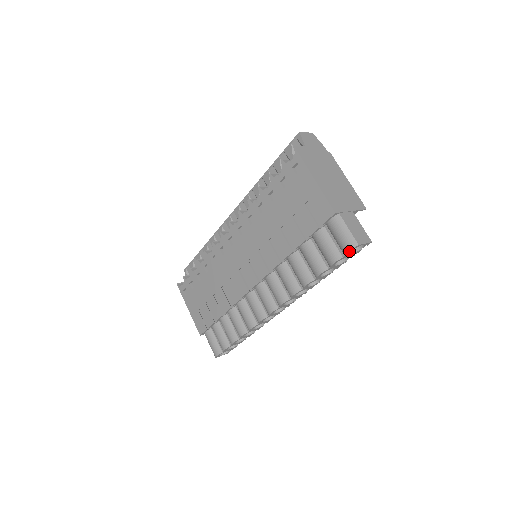
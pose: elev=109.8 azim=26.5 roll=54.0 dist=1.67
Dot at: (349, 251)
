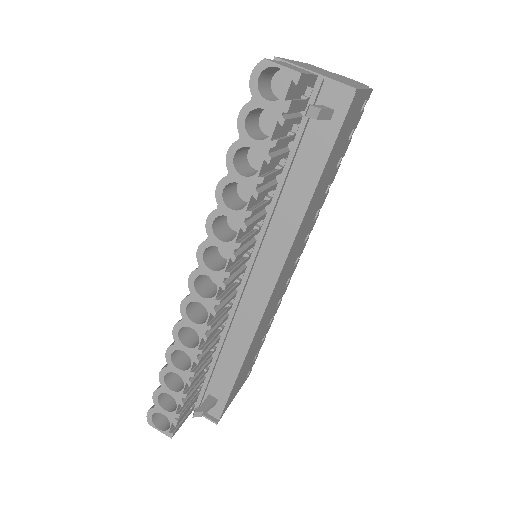
Dot at: (252, 77)
